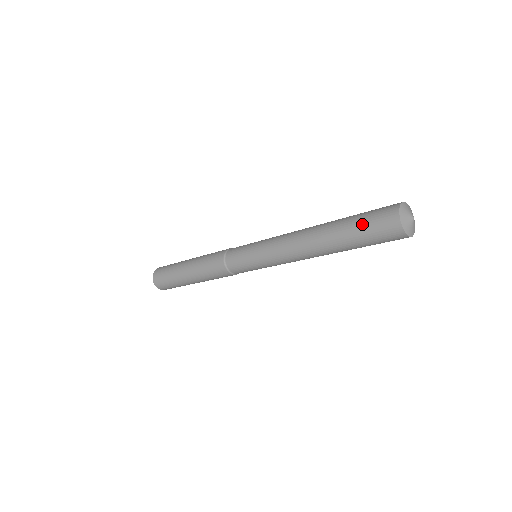
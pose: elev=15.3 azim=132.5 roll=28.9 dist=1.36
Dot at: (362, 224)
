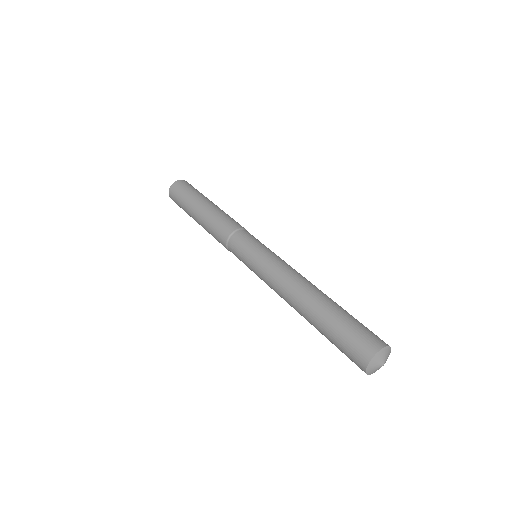
Dot at: (337, 342)
